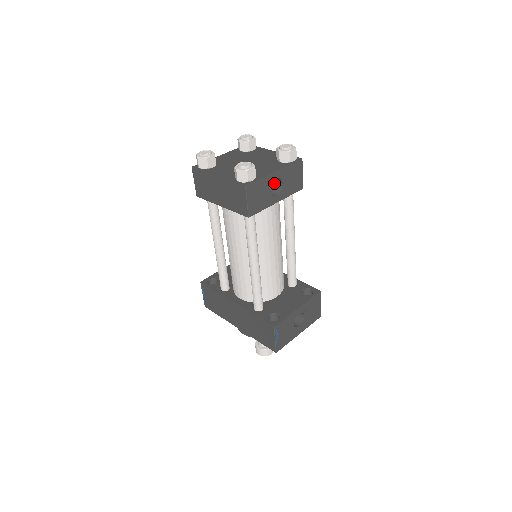
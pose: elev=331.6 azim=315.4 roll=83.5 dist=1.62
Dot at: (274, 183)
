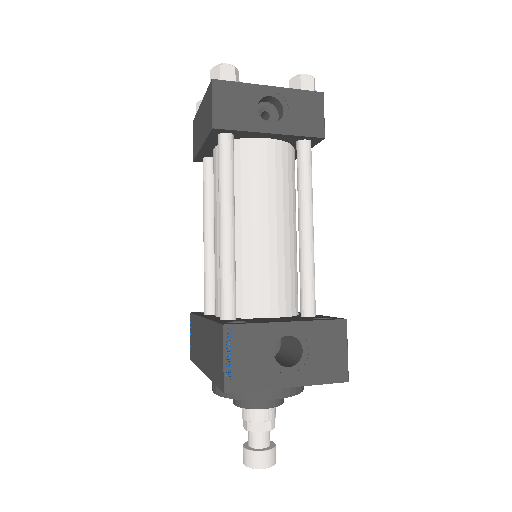
Dot at: (276, 117)
